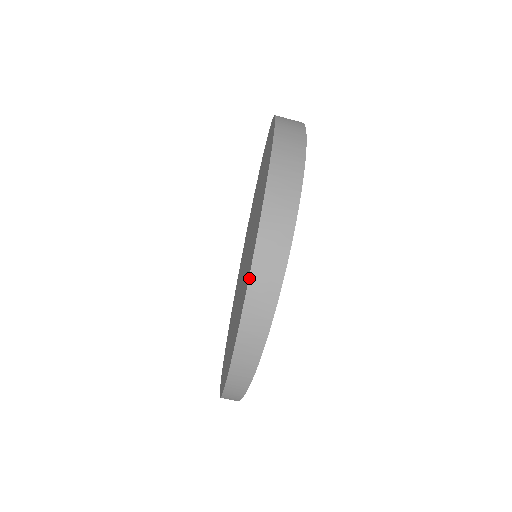
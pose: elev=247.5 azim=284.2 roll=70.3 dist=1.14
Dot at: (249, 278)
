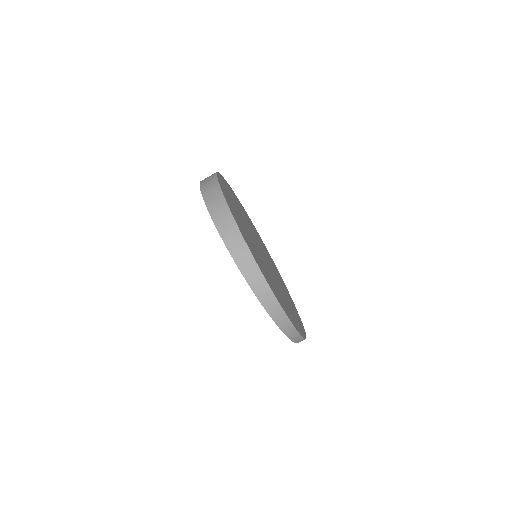
Dot at: occluded
